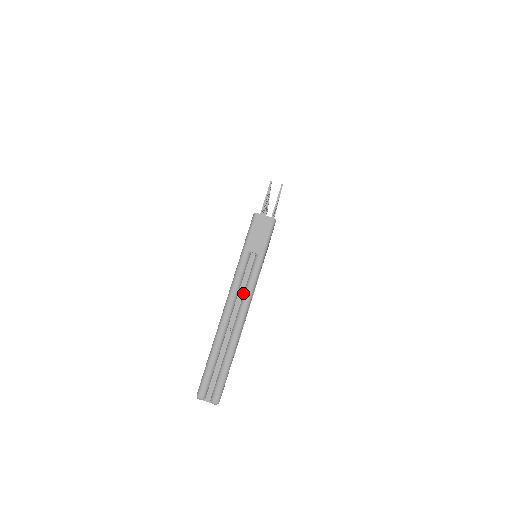
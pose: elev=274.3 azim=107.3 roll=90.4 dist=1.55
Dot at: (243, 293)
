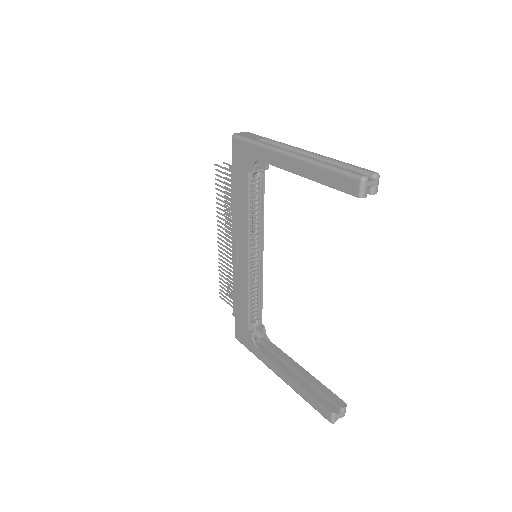
Dot at: occluded
